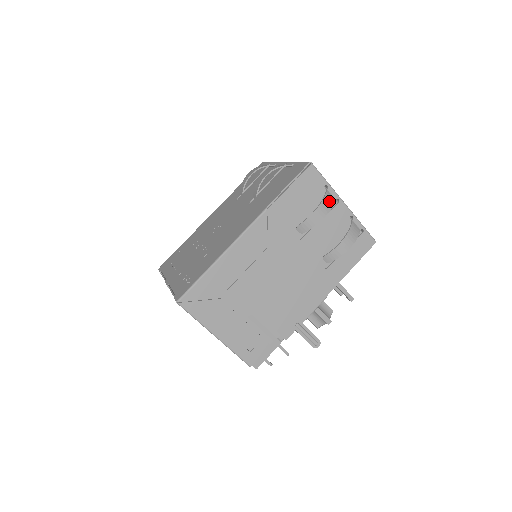
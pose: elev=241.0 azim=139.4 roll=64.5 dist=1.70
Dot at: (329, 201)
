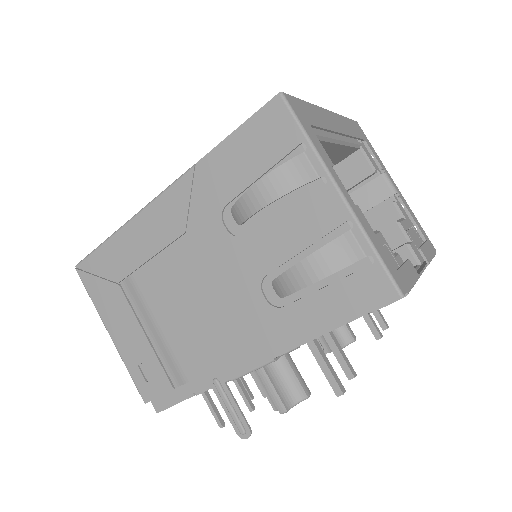
Dot at: (293, 174)
